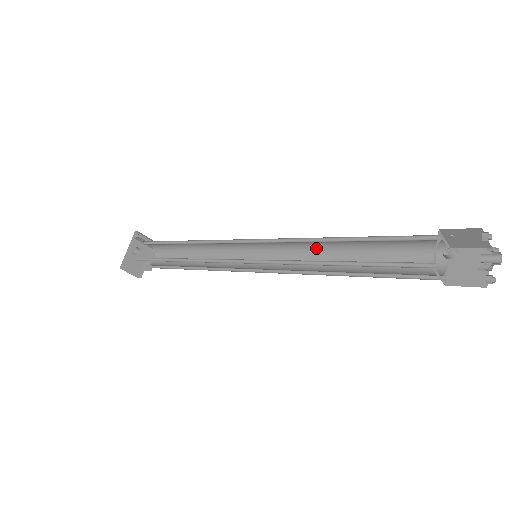
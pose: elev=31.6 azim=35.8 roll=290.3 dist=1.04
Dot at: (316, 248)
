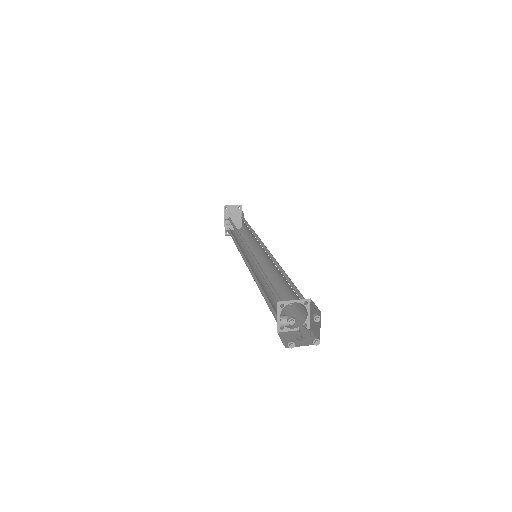
Dot at: occluded
